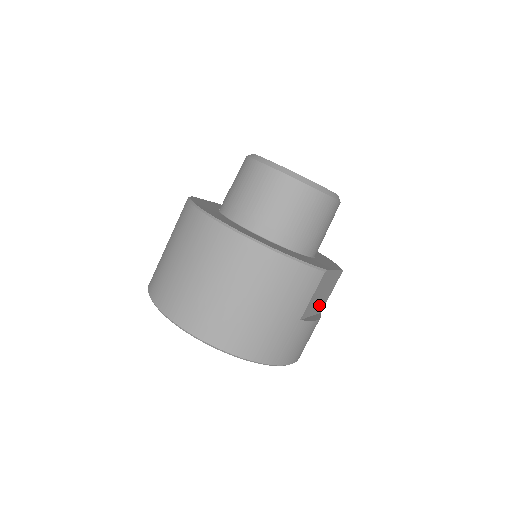
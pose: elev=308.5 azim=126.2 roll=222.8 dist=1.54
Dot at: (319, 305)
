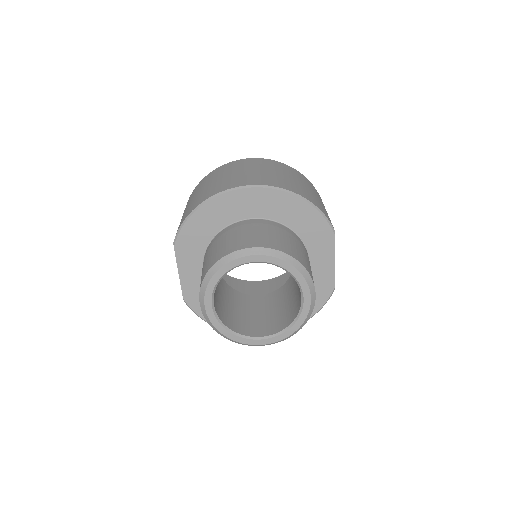
Dot at: occluded
